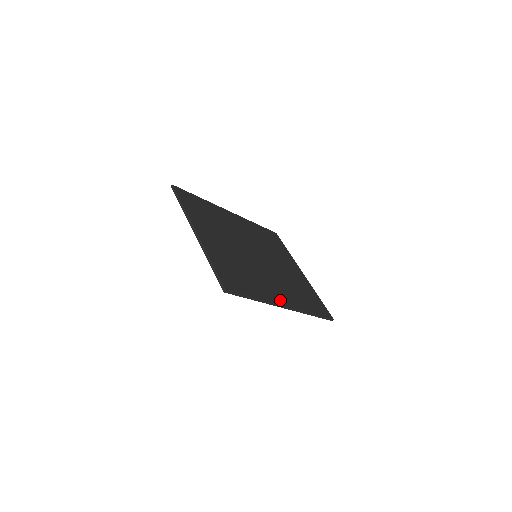
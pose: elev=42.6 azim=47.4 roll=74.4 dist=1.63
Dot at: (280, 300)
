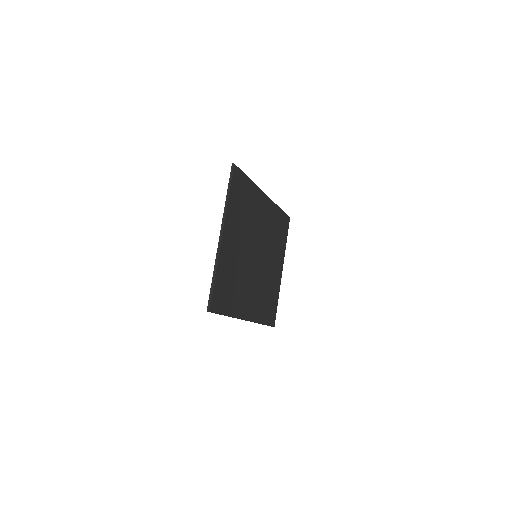
Dot at: (245, 313)
